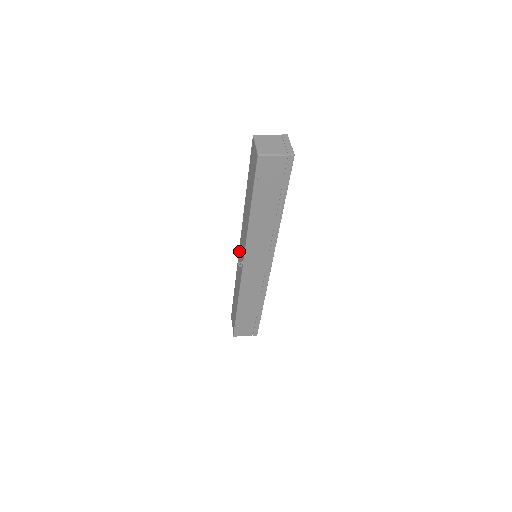
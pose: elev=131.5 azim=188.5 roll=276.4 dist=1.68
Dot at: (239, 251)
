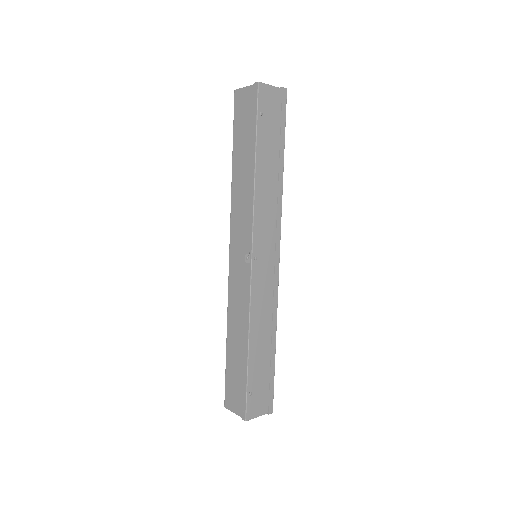
Dot at: (230, 263)
